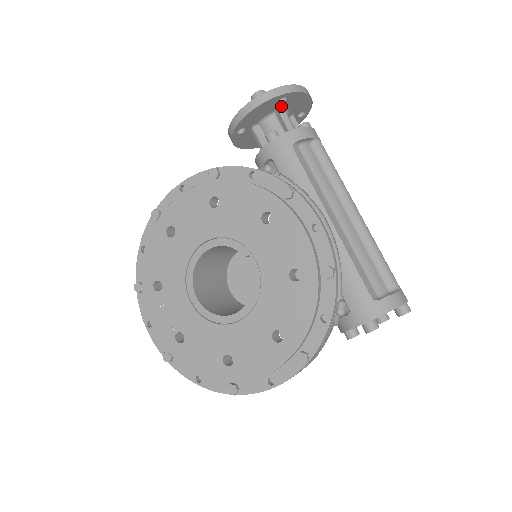
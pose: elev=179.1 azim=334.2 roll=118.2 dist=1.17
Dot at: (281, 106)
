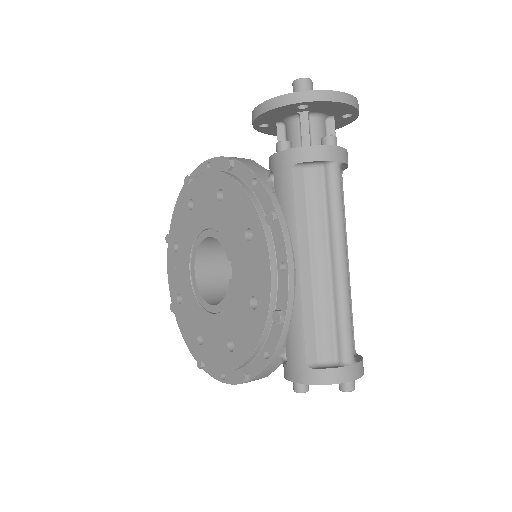
Dot at: (306, 110)
